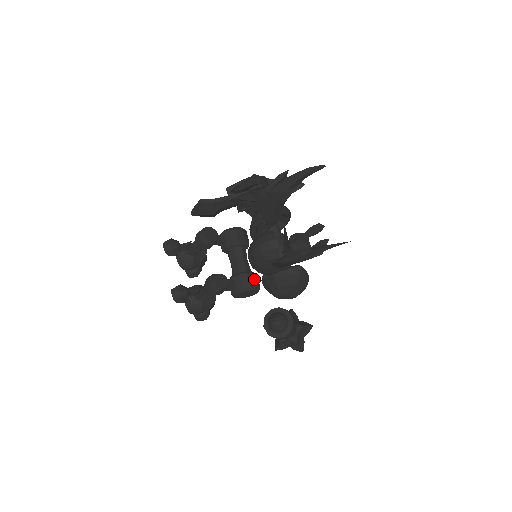
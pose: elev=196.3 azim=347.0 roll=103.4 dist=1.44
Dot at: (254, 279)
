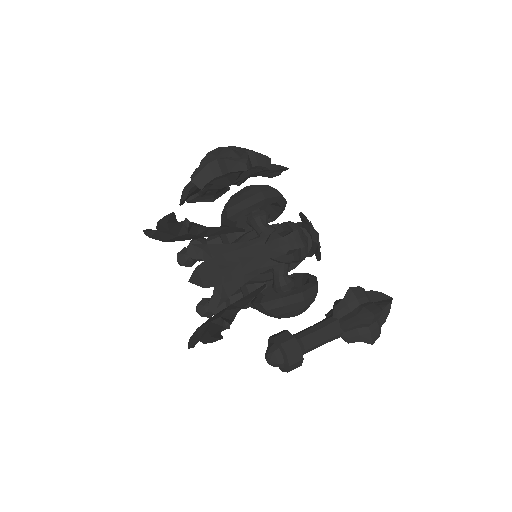
Dot at: occluded
